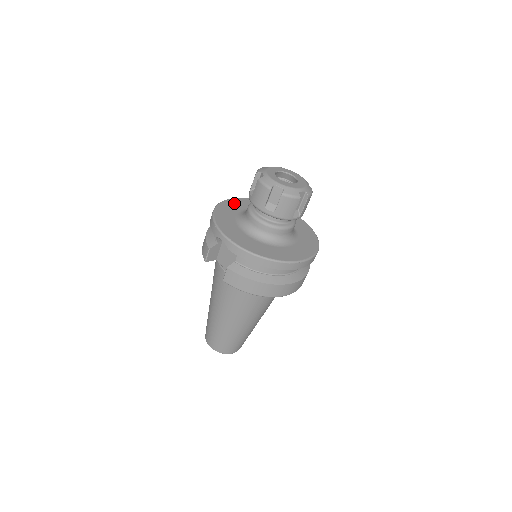
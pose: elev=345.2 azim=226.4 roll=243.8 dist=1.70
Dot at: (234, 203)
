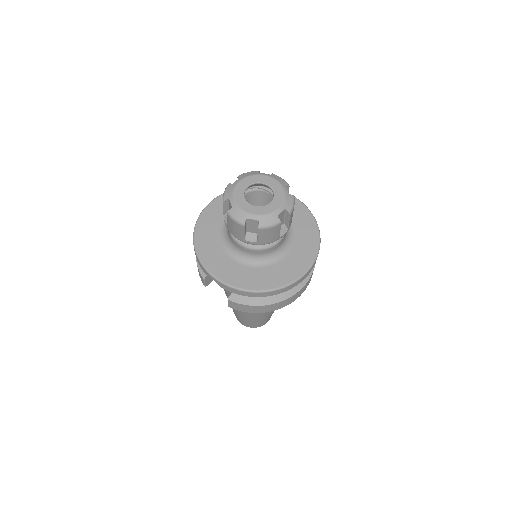
Dot at: (213, 211)
